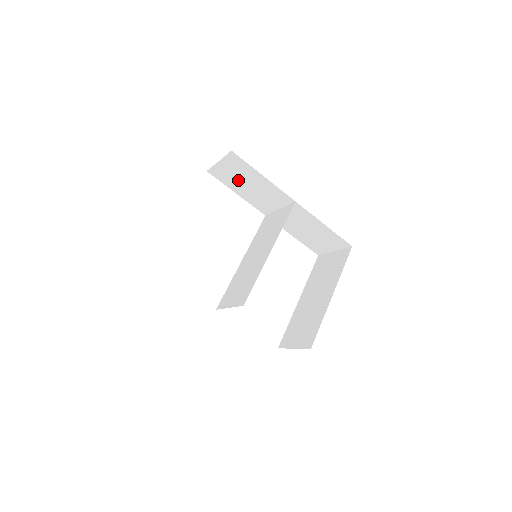
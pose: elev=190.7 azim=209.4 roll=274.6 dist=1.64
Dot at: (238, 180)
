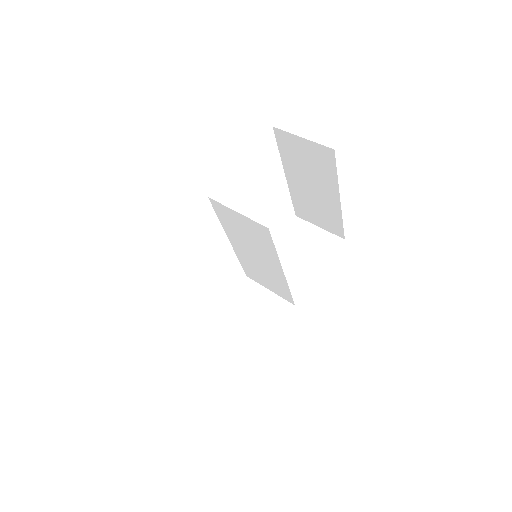
Dot at: occluded
